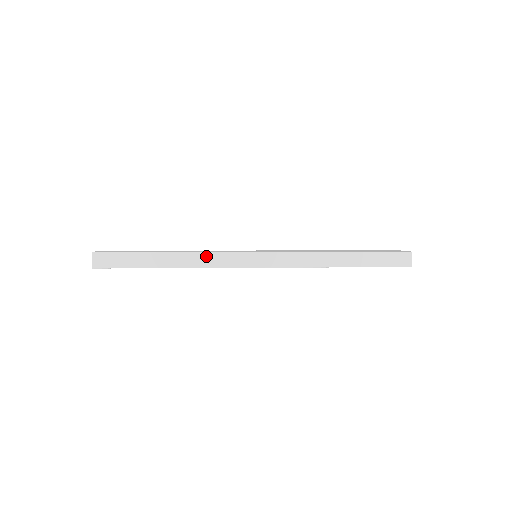
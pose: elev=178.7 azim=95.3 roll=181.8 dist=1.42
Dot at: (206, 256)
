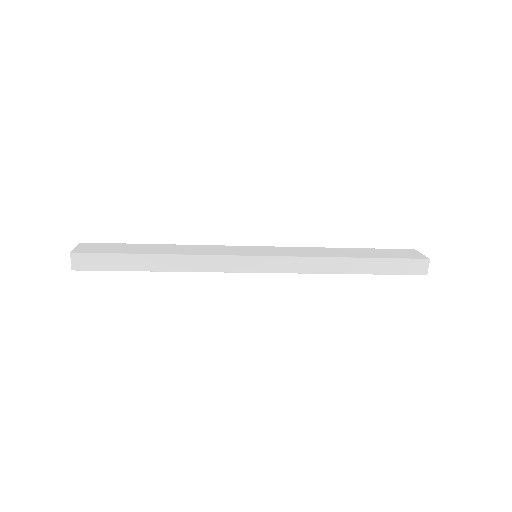
Dot at: (200, 259)
